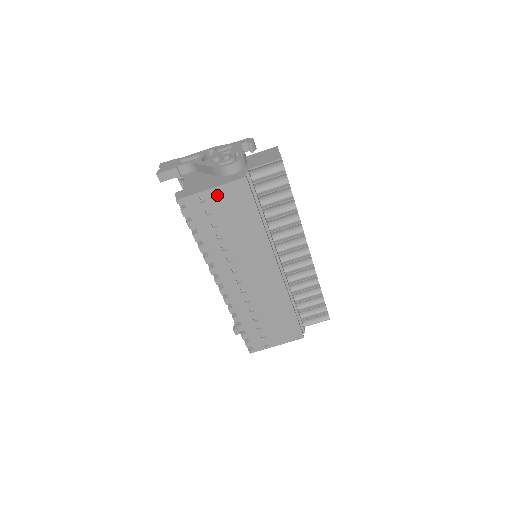
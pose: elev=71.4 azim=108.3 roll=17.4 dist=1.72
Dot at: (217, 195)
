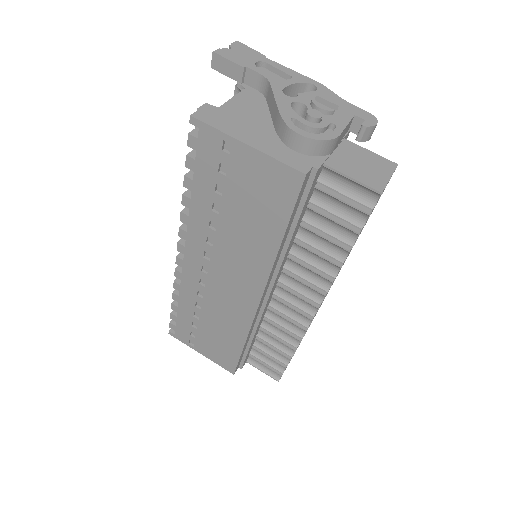
Dot at: (249, 160)
